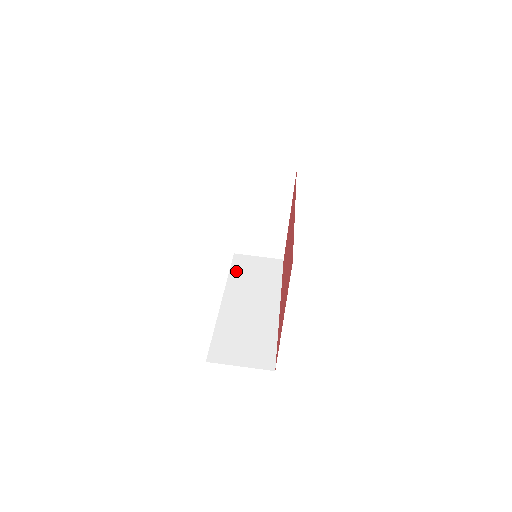
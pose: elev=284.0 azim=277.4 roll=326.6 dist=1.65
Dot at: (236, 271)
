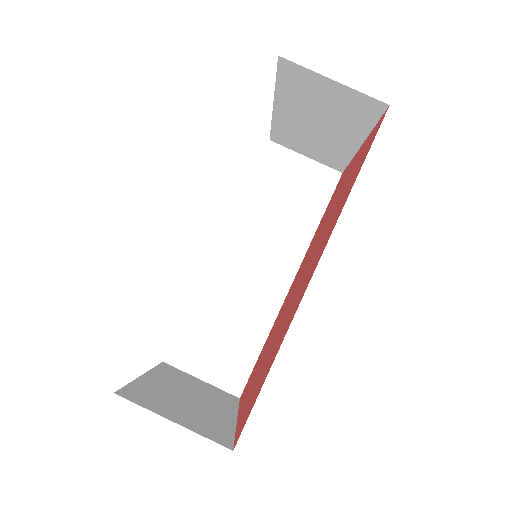
Dot at: (257, 188)
